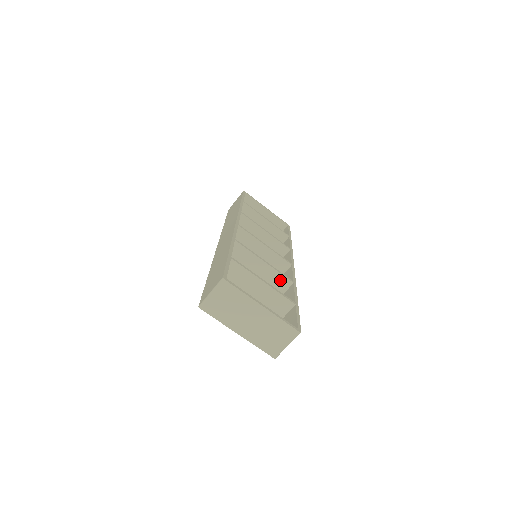
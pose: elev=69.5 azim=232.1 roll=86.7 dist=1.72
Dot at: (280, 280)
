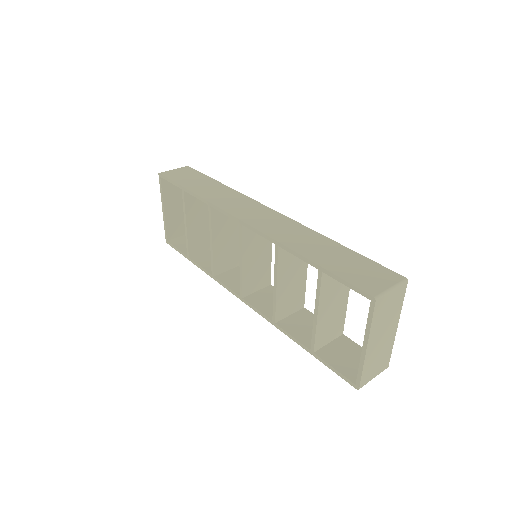
Dot at: (300, 298)
